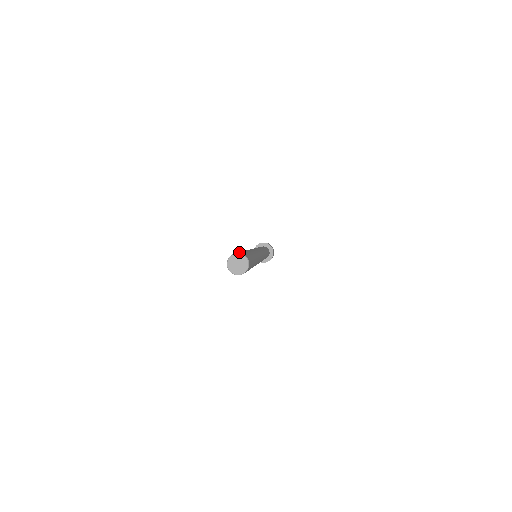
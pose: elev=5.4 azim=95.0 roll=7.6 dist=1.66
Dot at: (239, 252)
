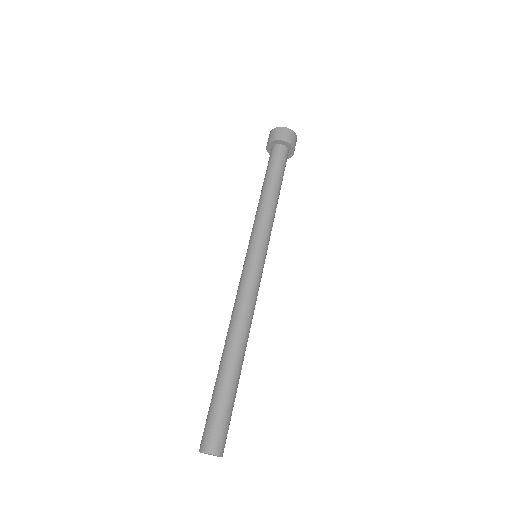
Dot at: (211, 440)
